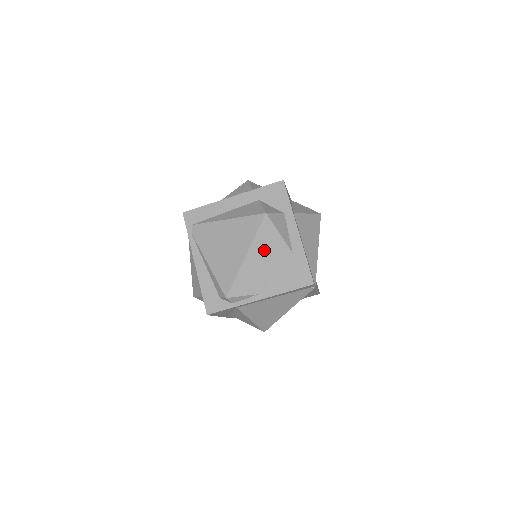
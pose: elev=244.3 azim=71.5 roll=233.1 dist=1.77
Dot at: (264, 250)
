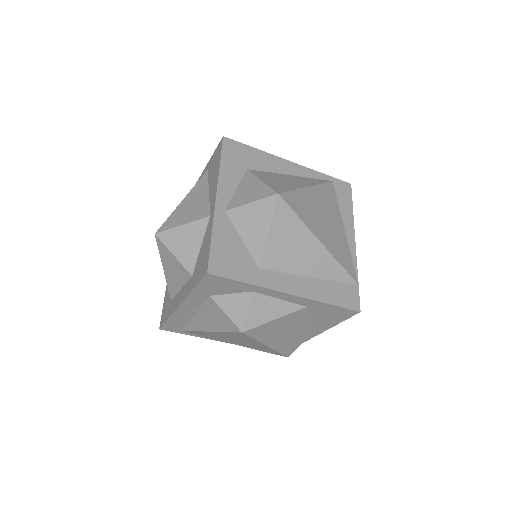
Dot at: (277, 332)
